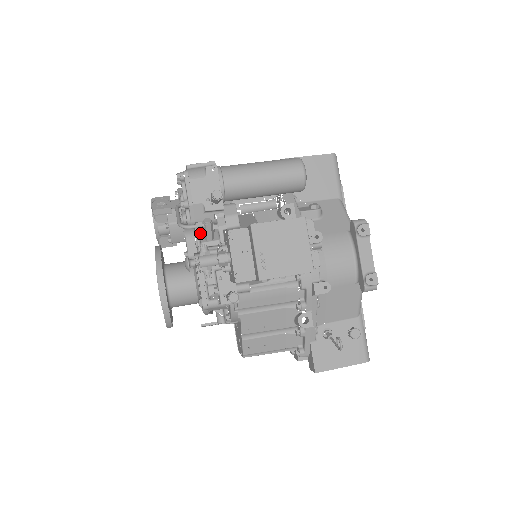
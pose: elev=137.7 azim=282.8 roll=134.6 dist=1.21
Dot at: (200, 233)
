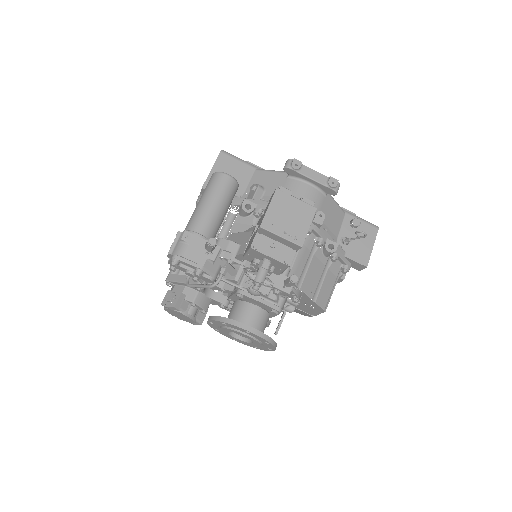
Dot at: (224, 278)
